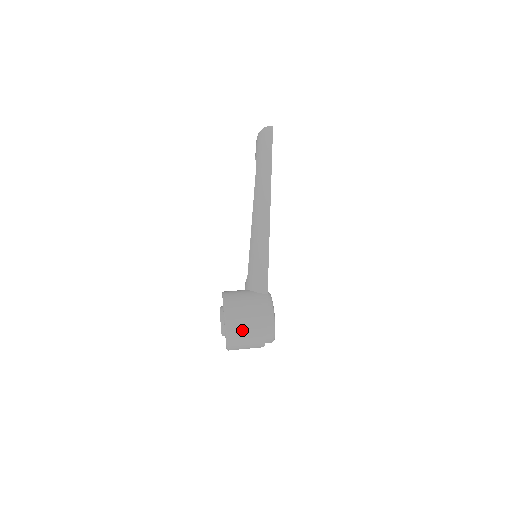
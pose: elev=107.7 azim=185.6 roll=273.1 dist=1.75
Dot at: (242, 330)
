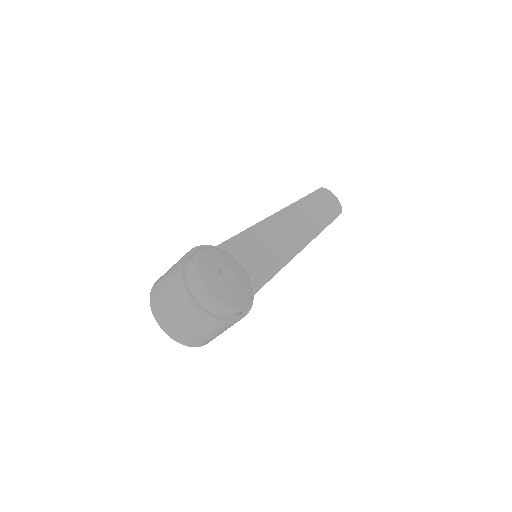
Dot at: (163, 279)
